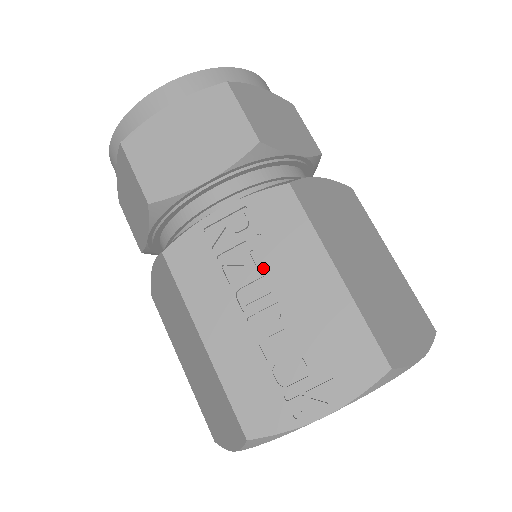
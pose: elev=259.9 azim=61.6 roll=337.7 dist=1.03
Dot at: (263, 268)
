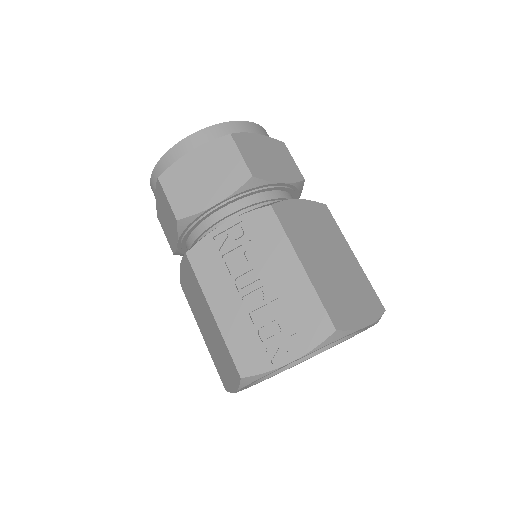
Dot at: (253, 263)
